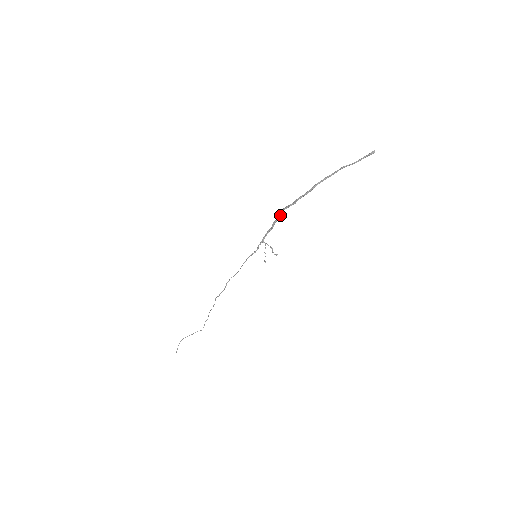
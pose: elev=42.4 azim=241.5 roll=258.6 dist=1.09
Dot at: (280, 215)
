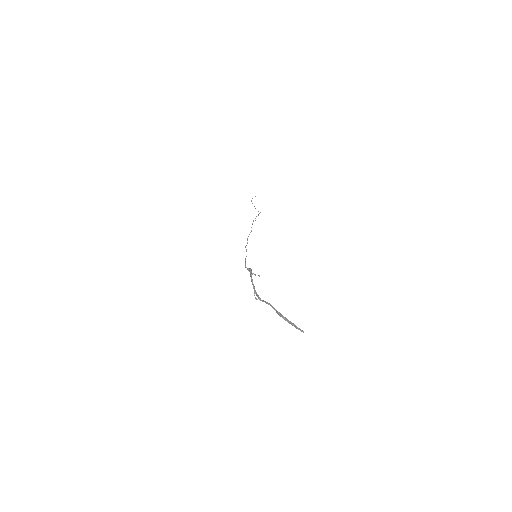
Dot at: (251, 275)
